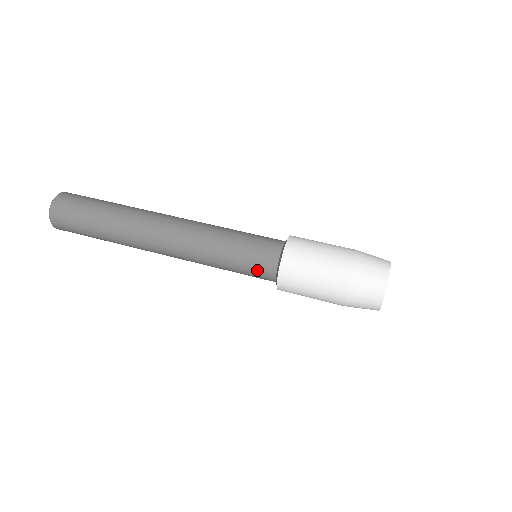
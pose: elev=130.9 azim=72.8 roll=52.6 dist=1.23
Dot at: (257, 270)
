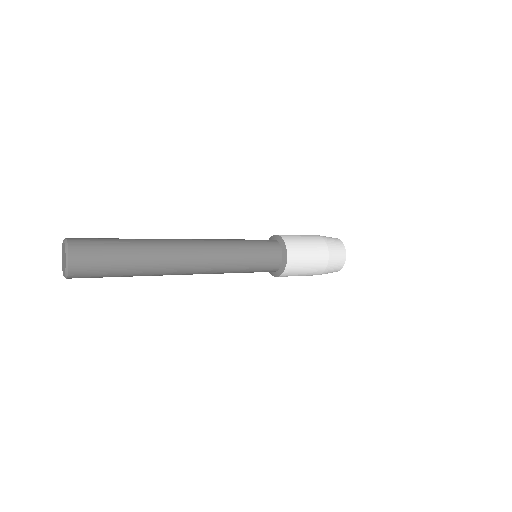
Dot at: (269, 257)
